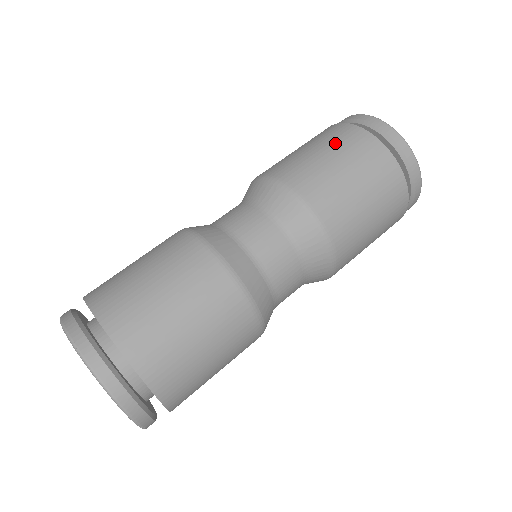
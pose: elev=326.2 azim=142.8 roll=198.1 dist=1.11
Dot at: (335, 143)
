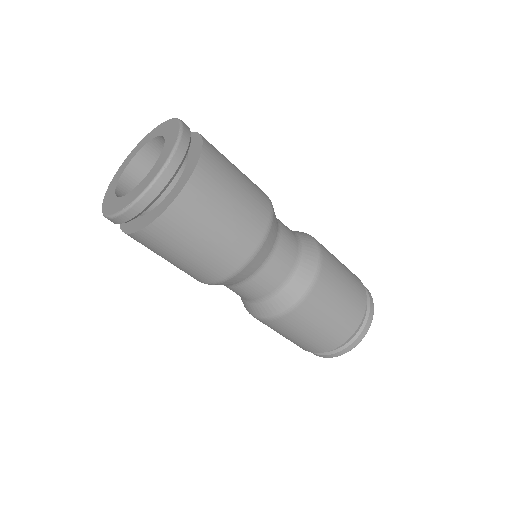
Dot at: occluded
